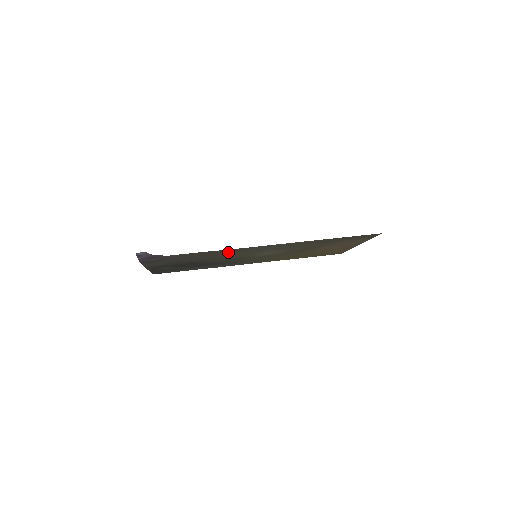
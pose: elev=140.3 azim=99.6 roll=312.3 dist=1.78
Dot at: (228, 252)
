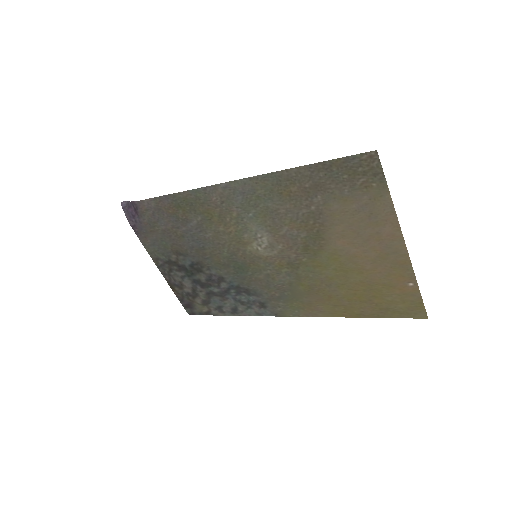
Dot at: (198, 210)
